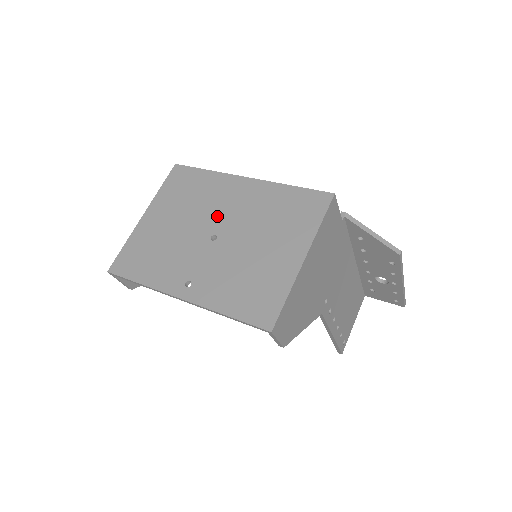
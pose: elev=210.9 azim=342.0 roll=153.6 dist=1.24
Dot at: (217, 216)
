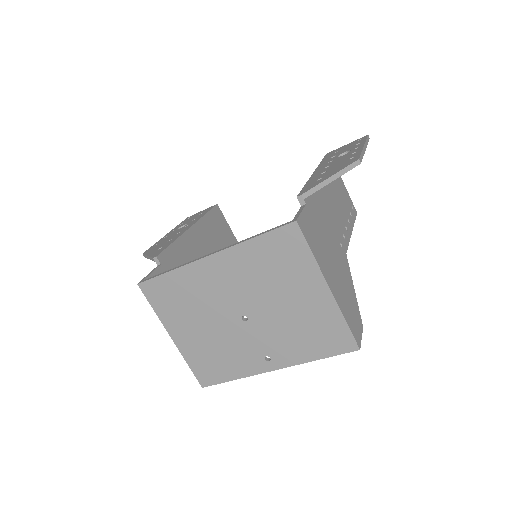
Dot at: (226, 302)
